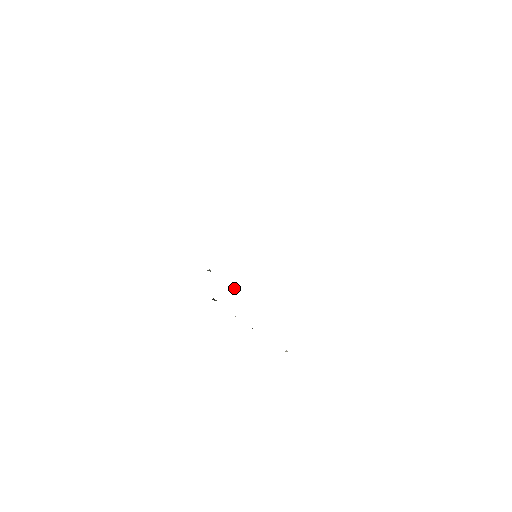
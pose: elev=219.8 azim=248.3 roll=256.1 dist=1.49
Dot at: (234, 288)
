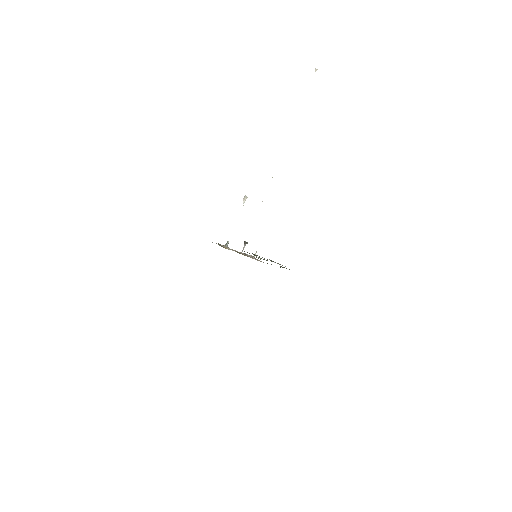
Dot at: (255, 254)
